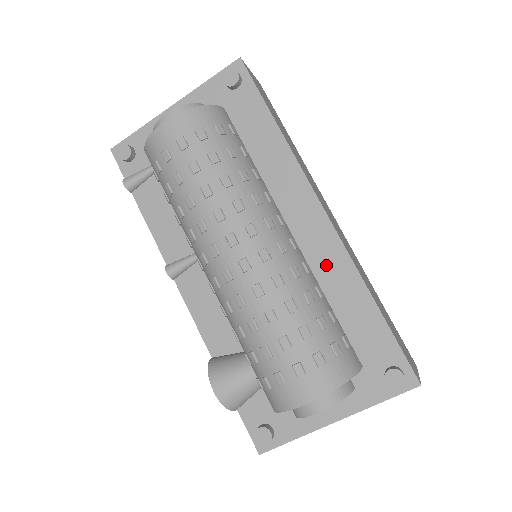
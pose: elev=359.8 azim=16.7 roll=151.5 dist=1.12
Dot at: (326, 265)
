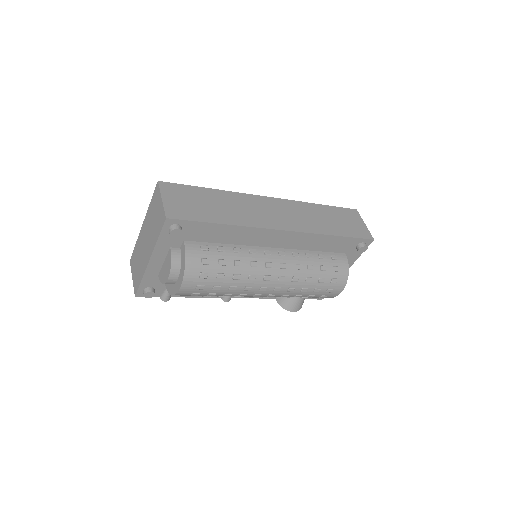
Dot at: (301, 243)
